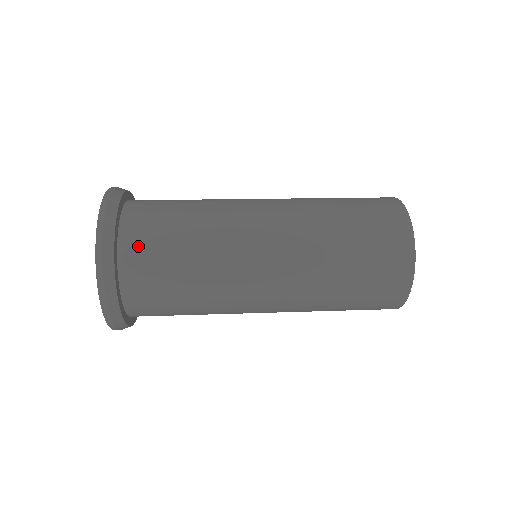
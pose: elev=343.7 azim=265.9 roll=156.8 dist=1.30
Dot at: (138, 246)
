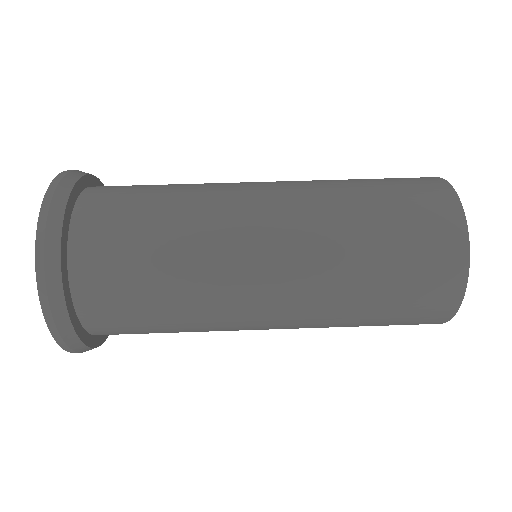
Dot at: (103, 314)
